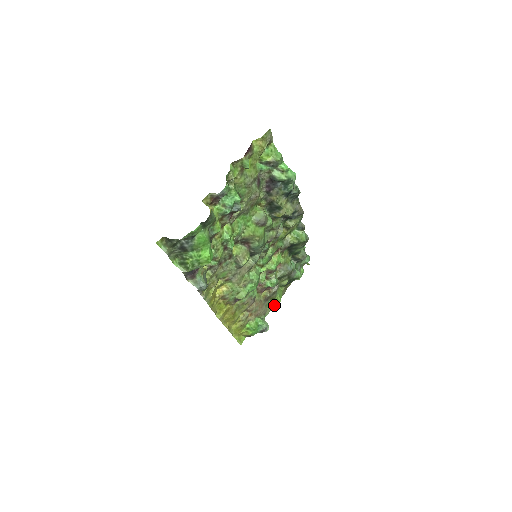
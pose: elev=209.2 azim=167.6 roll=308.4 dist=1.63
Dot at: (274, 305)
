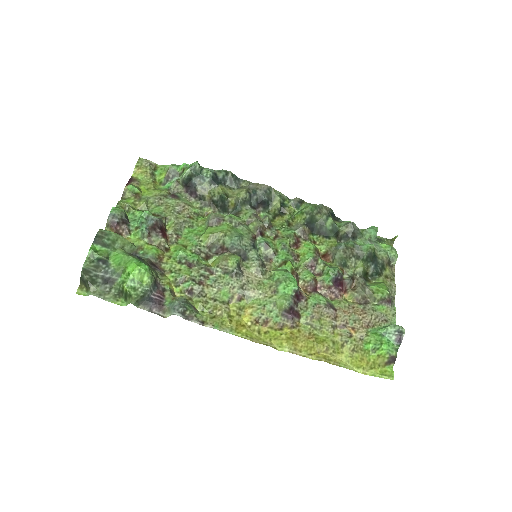
Dot at: (389, 303)
